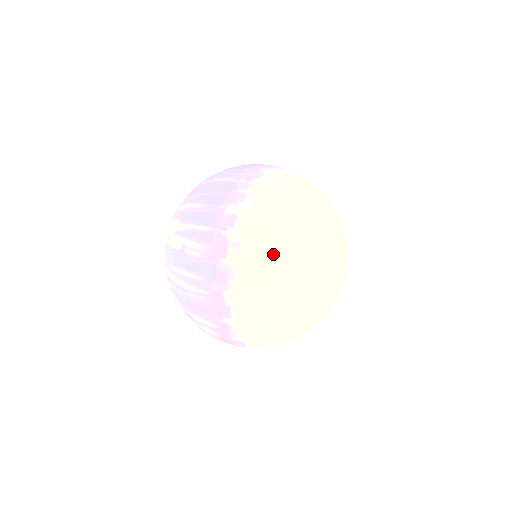
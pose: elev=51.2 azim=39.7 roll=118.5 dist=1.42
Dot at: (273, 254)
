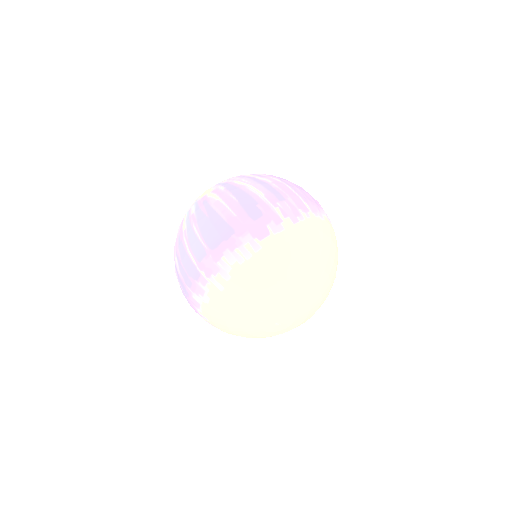
Dot at: (230, 331)
